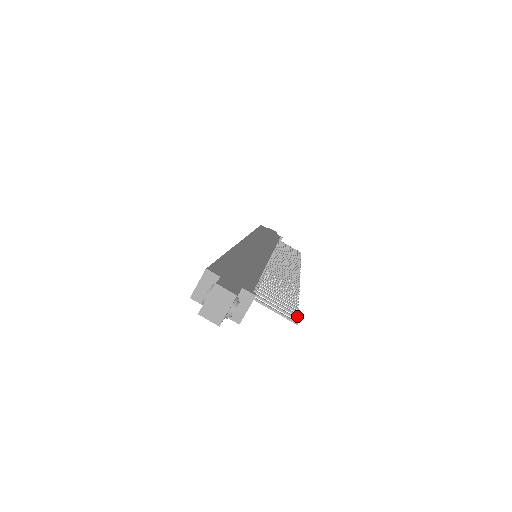
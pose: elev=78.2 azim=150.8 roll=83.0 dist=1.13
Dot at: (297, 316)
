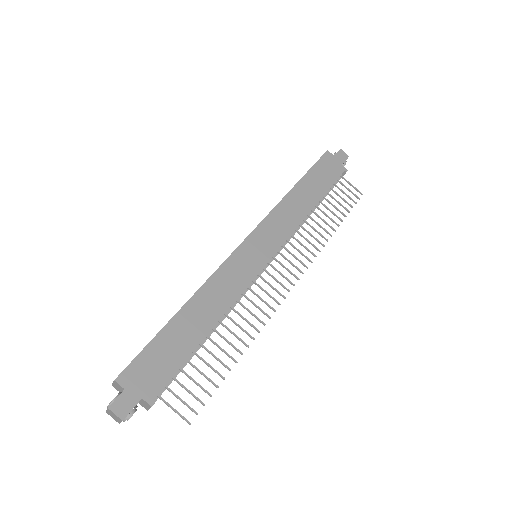
Dot at: (204, 405)
